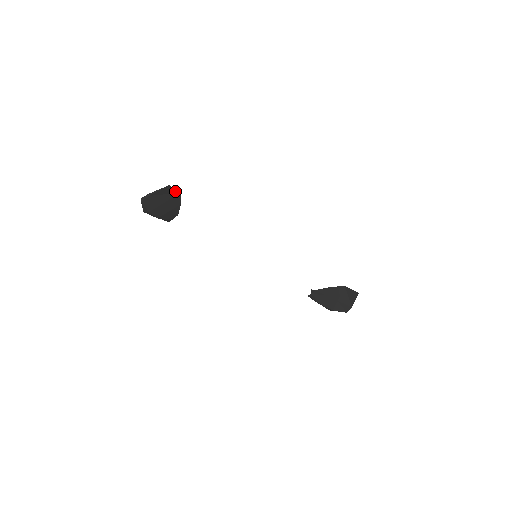
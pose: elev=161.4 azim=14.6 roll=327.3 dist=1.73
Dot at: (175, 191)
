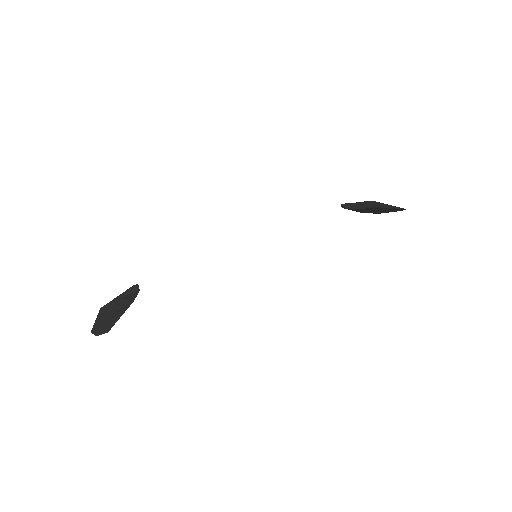
Dot at: (118, 318)
